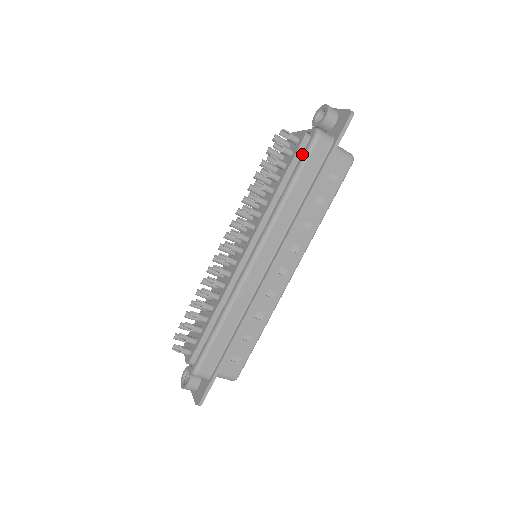
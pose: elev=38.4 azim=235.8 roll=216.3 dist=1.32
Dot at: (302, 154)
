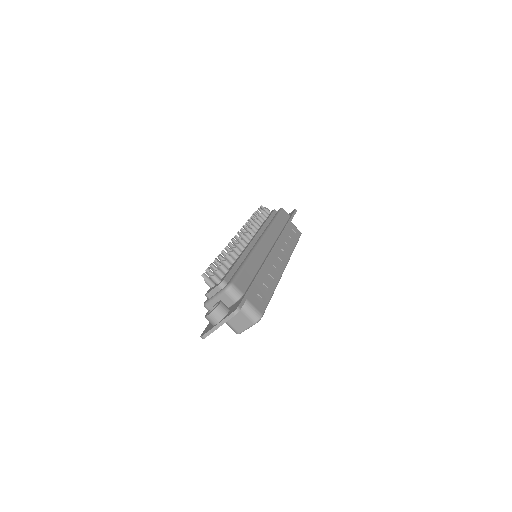
Dot at: occluded
